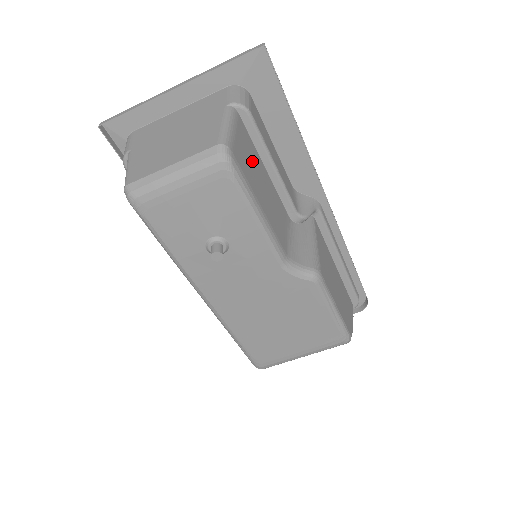
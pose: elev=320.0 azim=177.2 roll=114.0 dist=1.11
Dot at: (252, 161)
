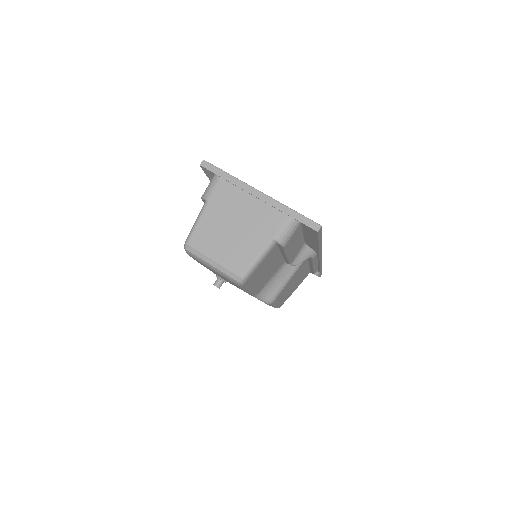
Dot at: (267, 264)
